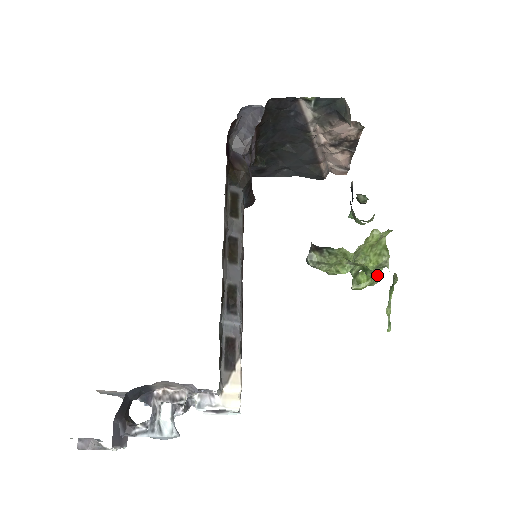
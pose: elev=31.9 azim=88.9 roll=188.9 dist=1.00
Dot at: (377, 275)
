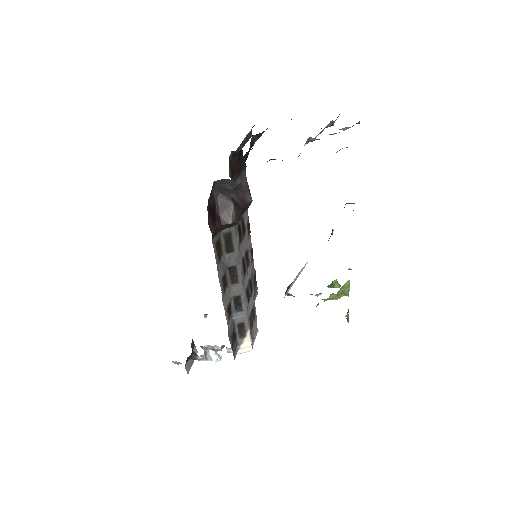
Dot at: occluded
